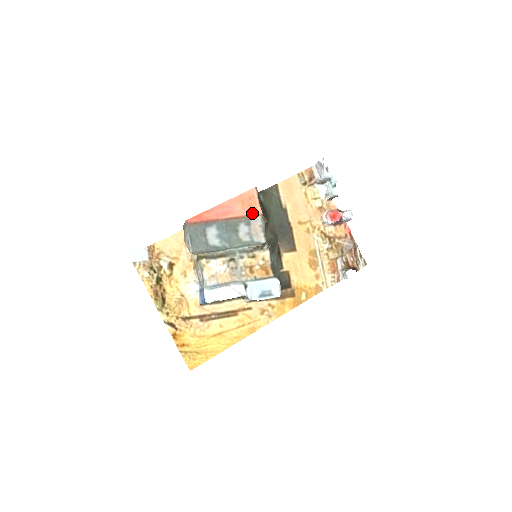
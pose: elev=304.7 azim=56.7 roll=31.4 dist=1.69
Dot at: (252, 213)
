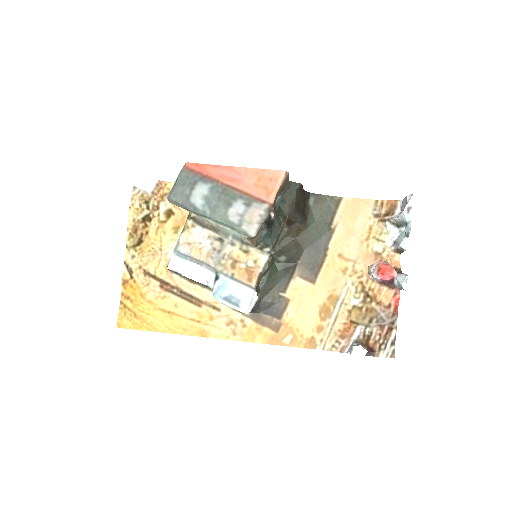
Dot at: (261, 196)
